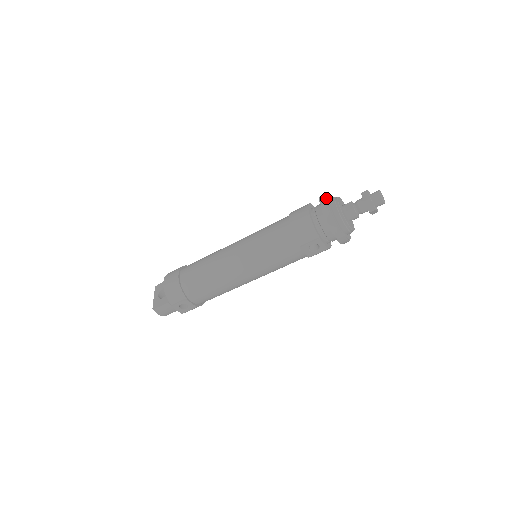
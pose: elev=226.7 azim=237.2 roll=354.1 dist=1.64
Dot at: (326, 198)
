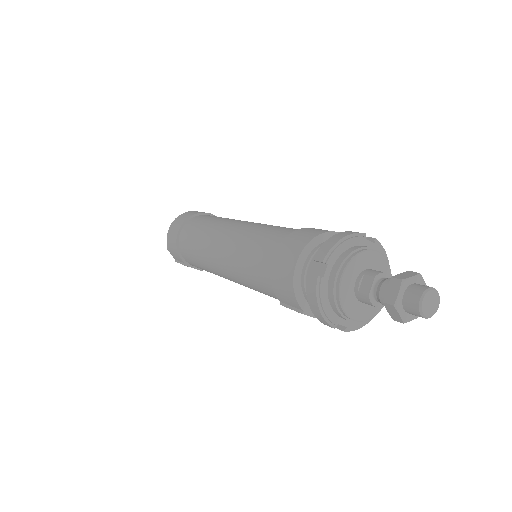
Dot at: (321, 261)
